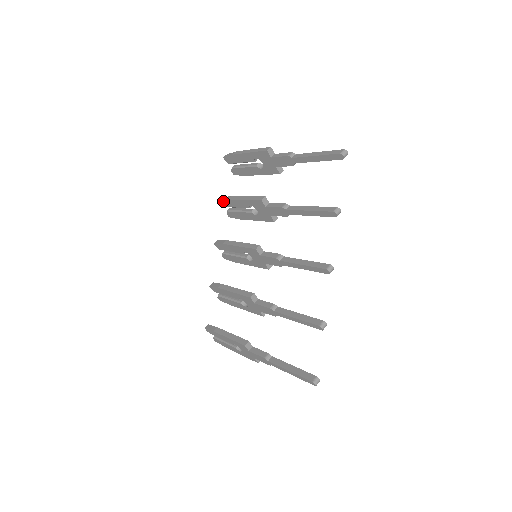
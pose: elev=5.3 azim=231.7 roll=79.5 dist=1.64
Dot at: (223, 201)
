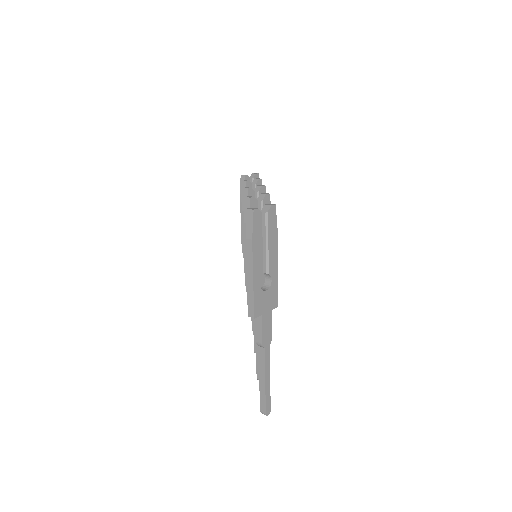
Dot at: (245, 209)
